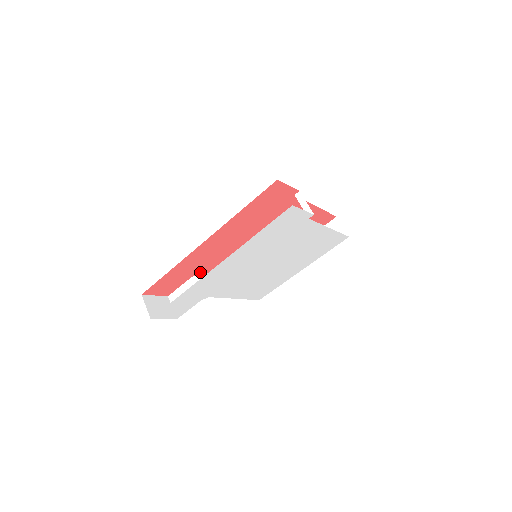
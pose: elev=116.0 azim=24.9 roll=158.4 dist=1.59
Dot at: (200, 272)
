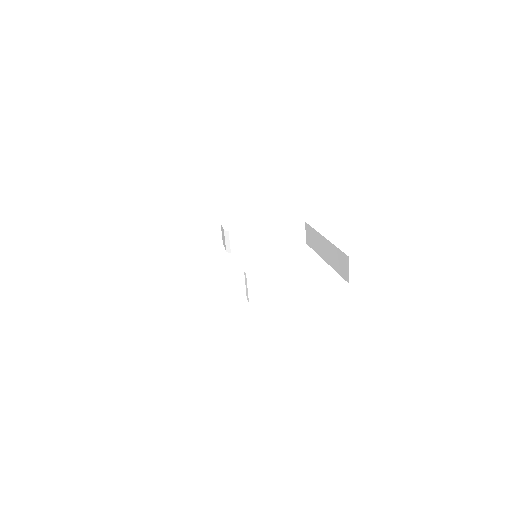
Dot at: (228, 232)
